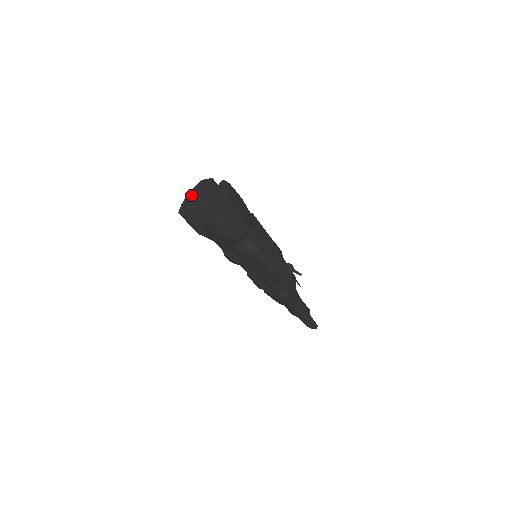
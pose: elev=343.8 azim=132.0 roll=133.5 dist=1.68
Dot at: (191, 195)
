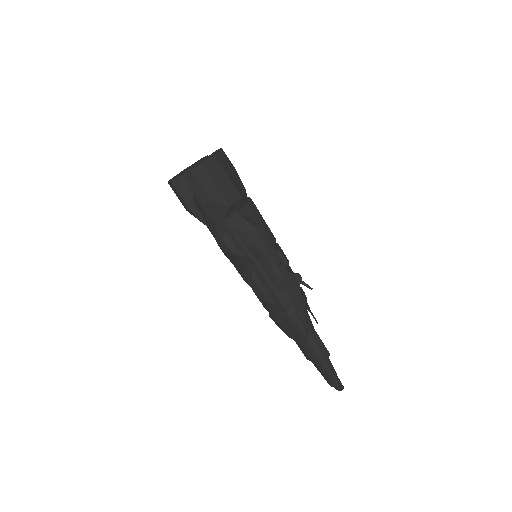
Dot at: (184, 170)
